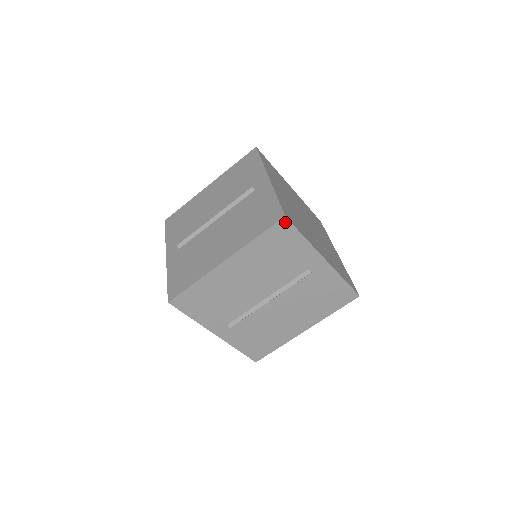
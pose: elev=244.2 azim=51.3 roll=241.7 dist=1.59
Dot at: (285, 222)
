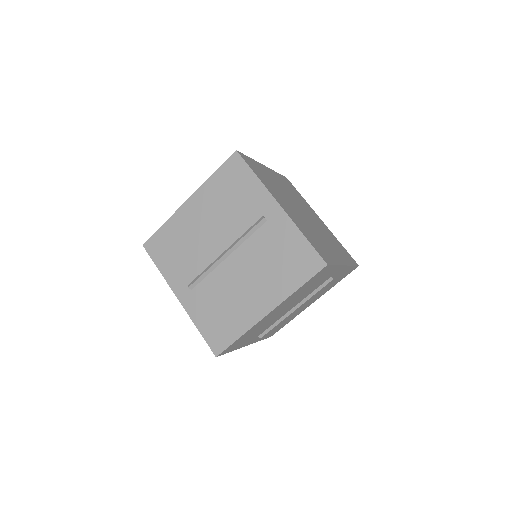
Dot at: (326, 267)
